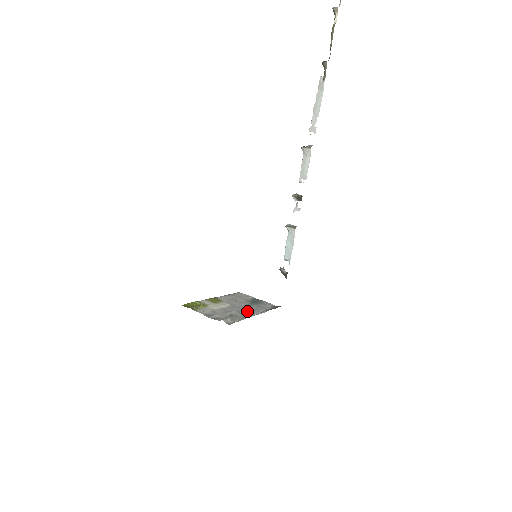
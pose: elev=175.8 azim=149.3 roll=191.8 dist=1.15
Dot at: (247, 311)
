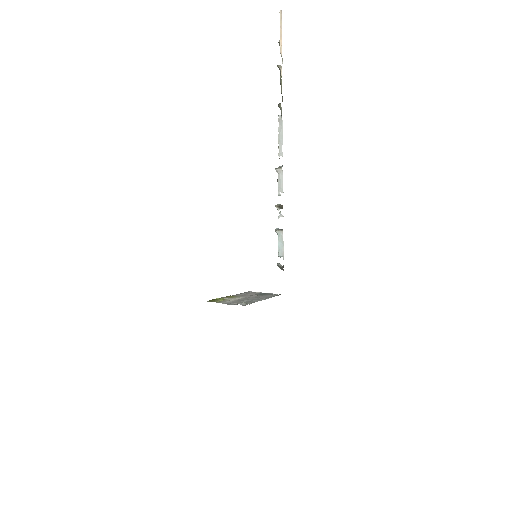
Dot at: (257, 299)
